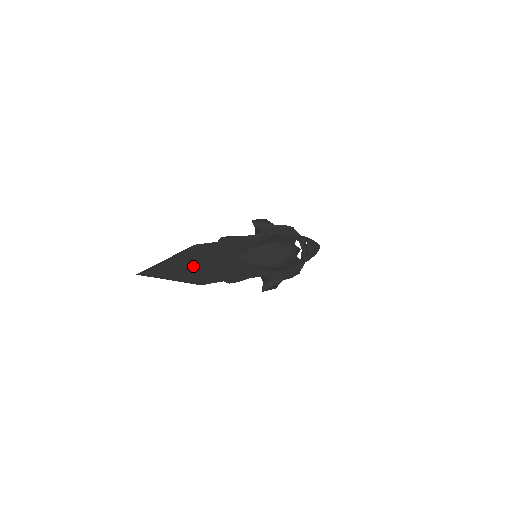
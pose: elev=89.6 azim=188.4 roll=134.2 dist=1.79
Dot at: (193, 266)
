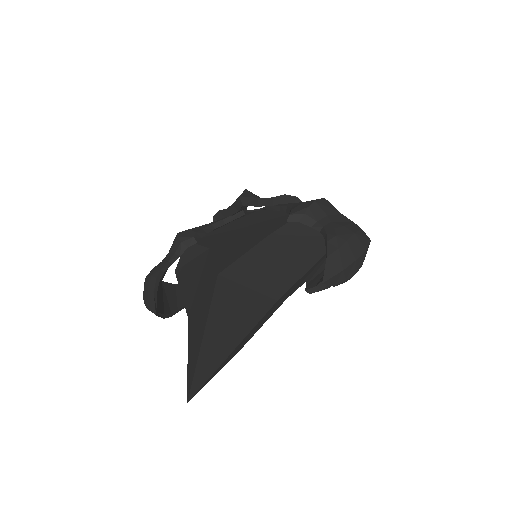
Dot at: (255, 324)
